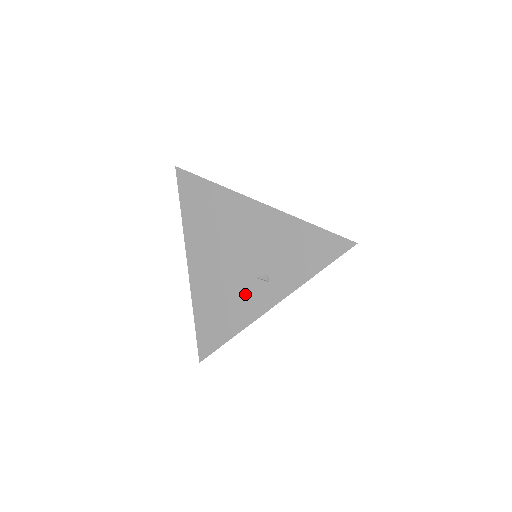
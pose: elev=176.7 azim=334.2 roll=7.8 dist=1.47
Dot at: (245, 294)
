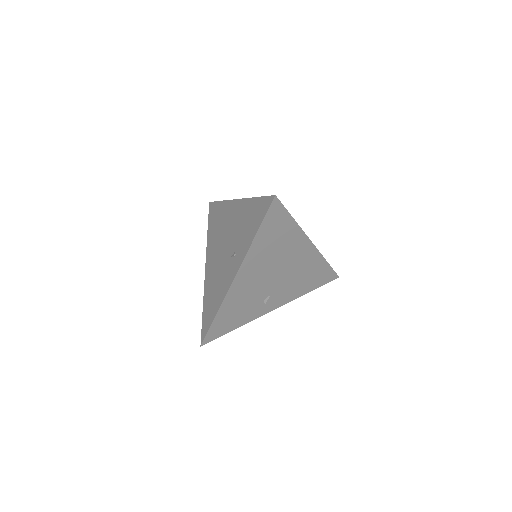
Dot at: (225, 274)
